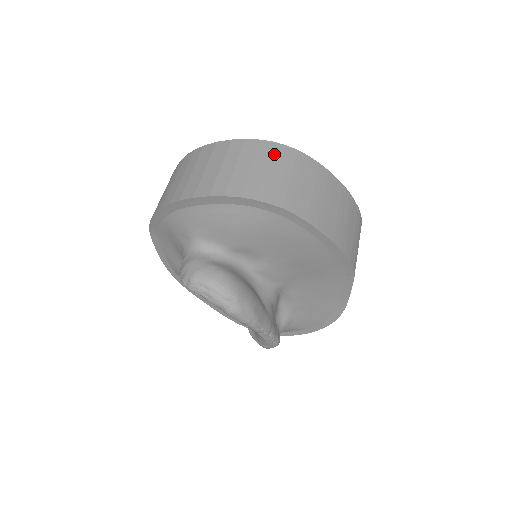
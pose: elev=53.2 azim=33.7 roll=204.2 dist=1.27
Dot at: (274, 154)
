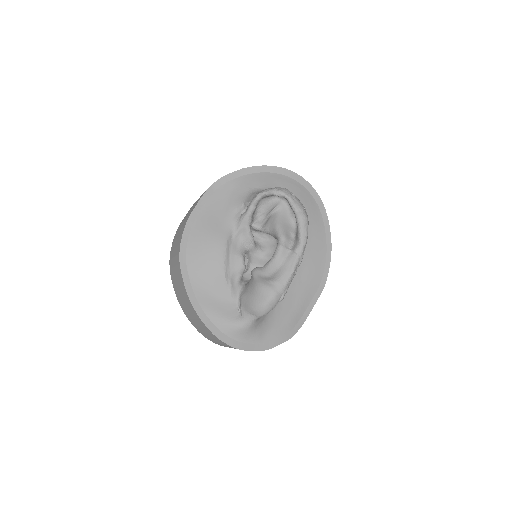
Dot at: occluded
